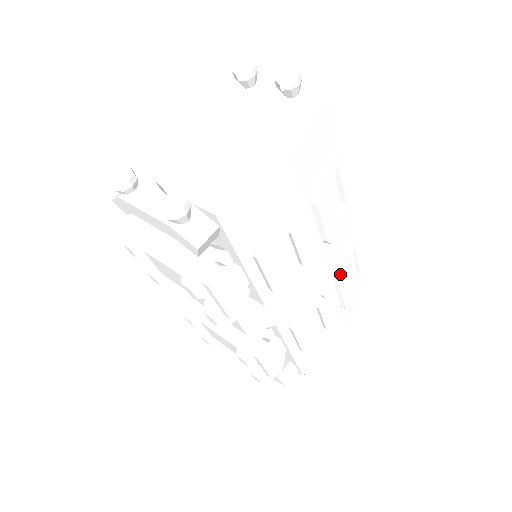
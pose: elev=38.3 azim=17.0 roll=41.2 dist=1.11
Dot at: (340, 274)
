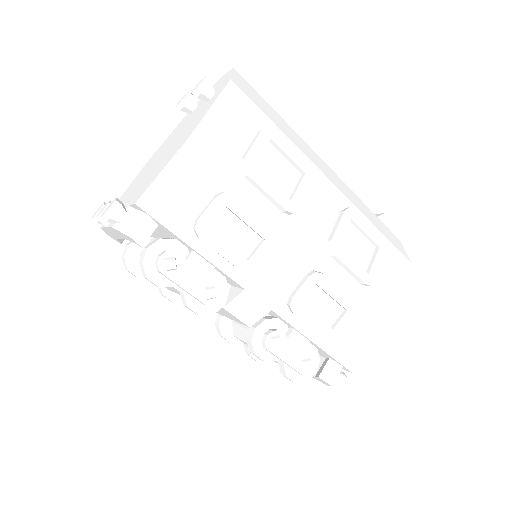
Dot at: (333, 246)
